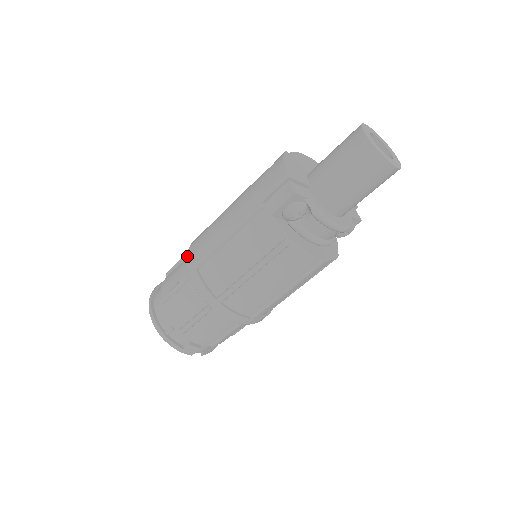
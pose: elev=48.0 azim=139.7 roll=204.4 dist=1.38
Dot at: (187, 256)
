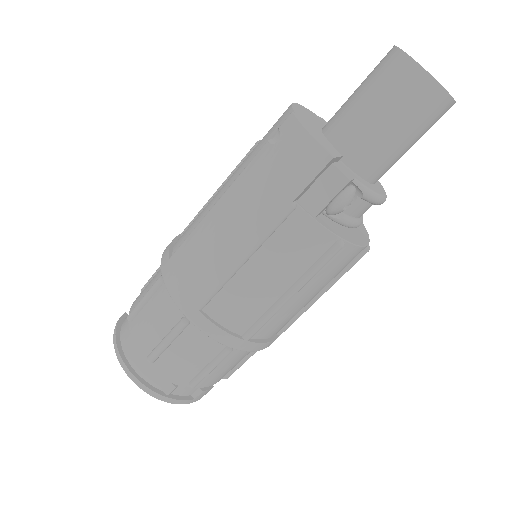
Dot at: (172, 296)
